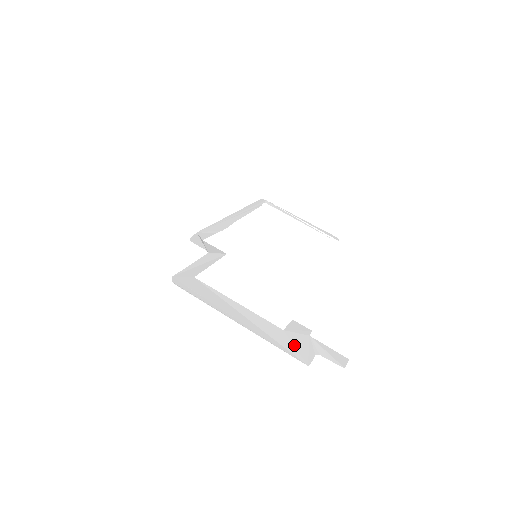
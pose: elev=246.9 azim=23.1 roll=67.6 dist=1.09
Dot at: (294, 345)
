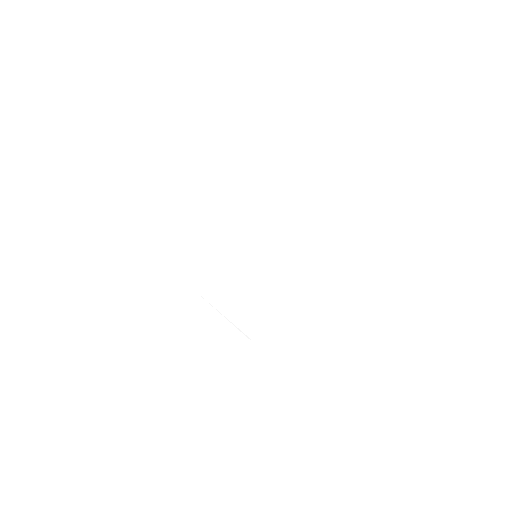
Dot at: occluded
